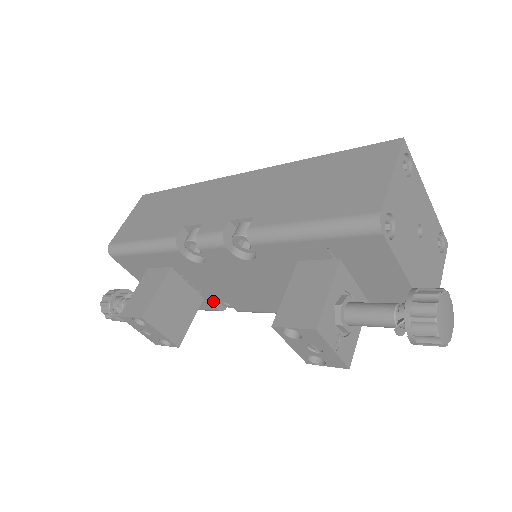
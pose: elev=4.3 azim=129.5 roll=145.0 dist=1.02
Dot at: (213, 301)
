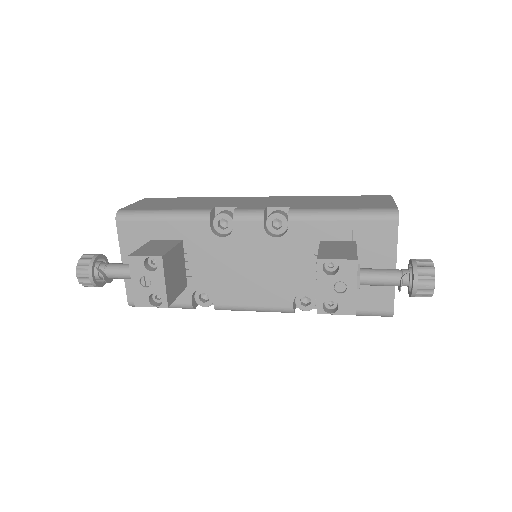
Dot at: (196, 290)
